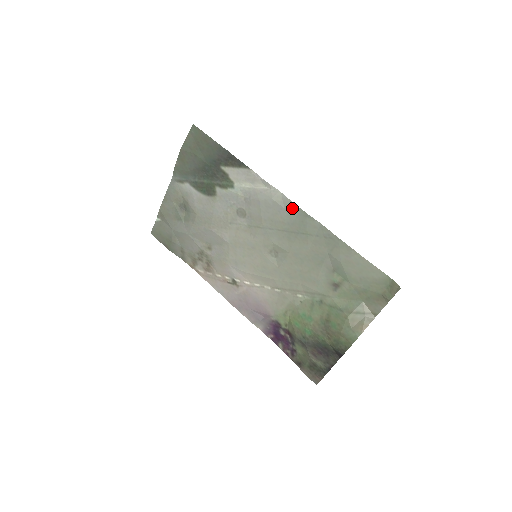
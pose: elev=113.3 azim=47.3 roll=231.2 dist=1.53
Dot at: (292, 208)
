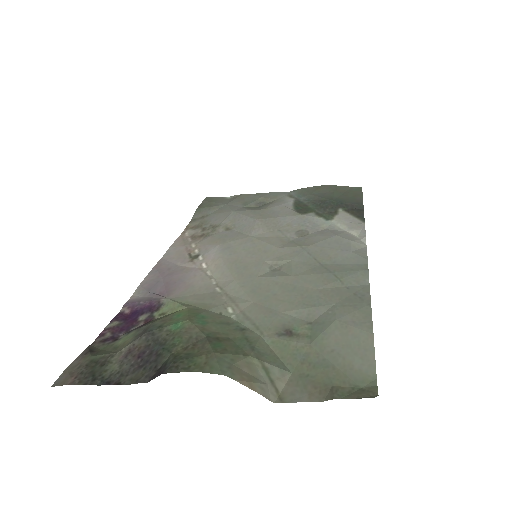
Dot at: (360, 257)
